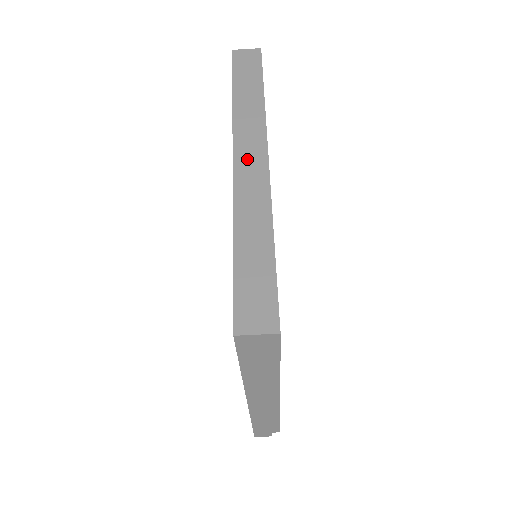
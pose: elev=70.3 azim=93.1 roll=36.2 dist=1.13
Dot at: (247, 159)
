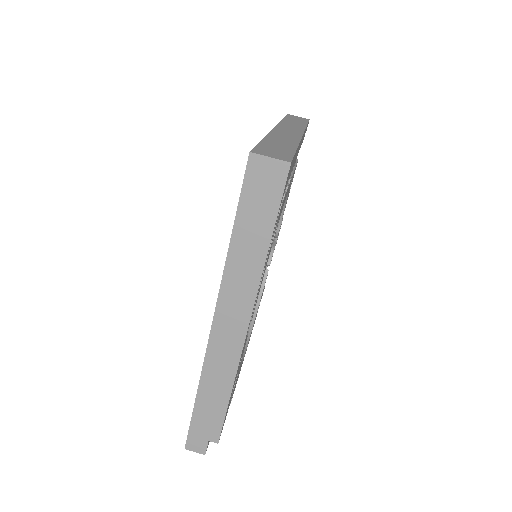
Dot at: (286, 130)
